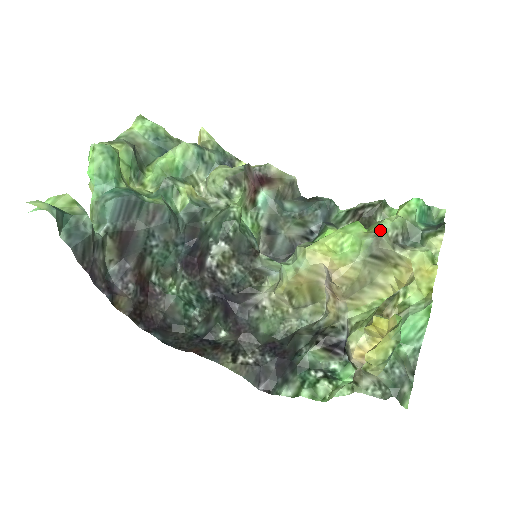
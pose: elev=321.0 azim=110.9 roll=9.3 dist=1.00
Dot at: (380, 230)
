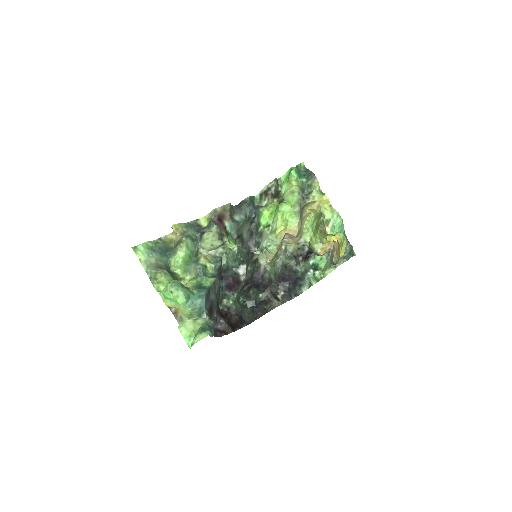
Dot at: (297, 201)
